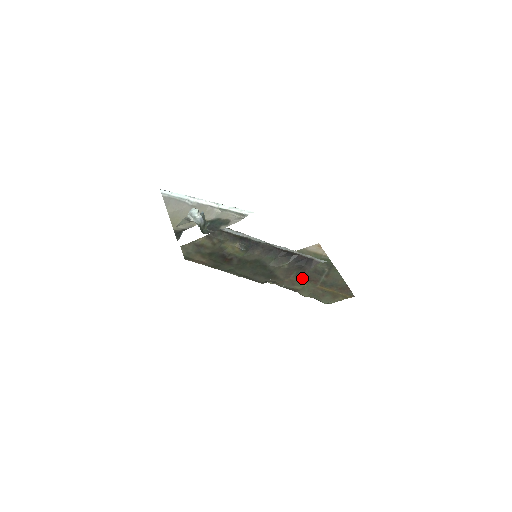
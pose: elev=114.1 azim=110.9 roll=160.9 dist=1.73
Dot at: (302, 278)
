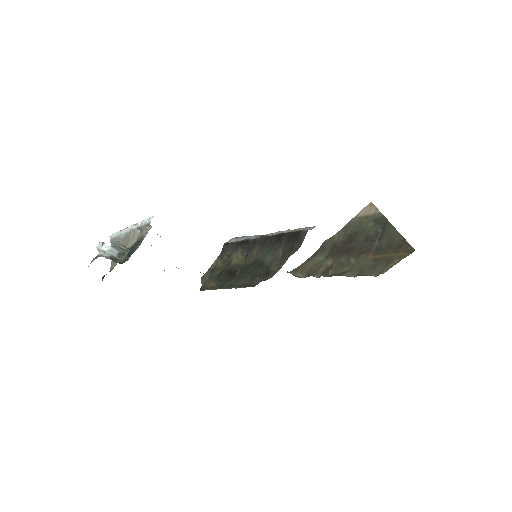
Dot at: (352, 255)
